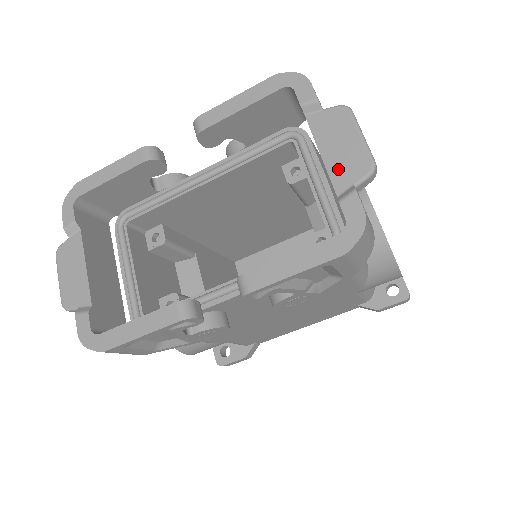
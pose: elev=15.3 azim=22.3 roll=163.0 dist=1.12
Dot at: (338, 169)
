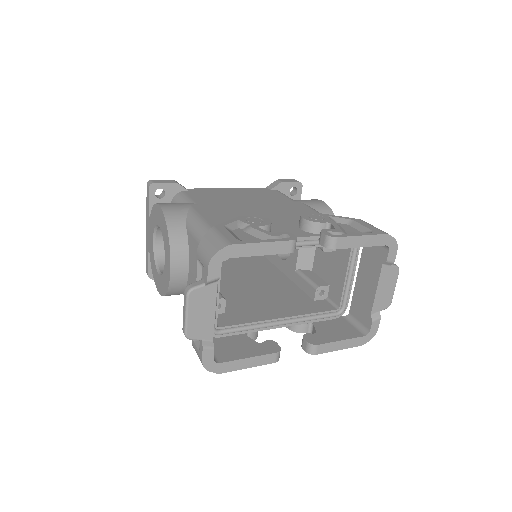
Dot at: (379, 301)
